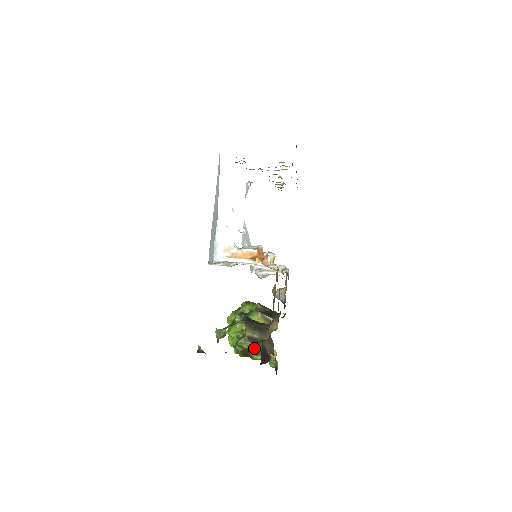
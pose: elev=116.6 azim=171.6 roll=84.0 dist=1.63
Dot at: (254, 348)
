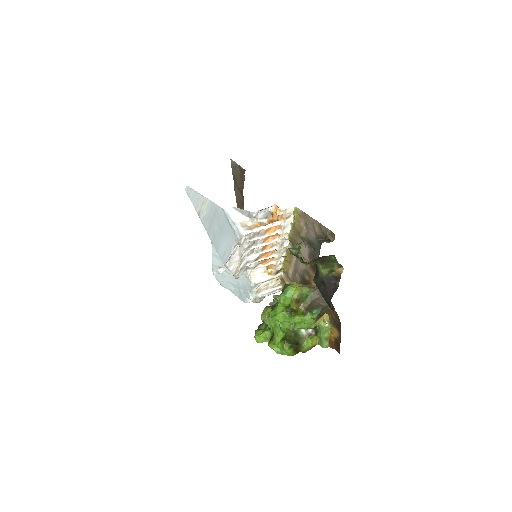
Dot at: (308, 313)
